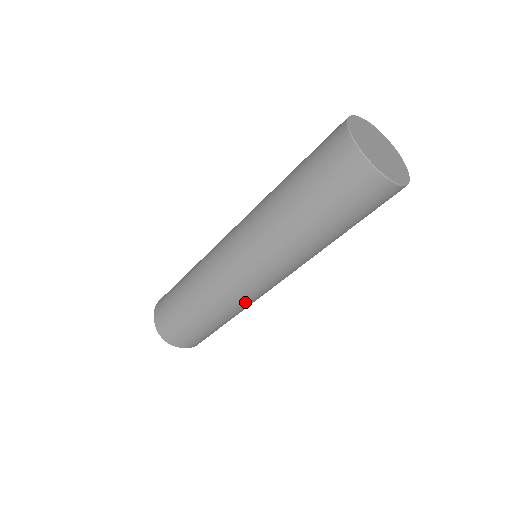
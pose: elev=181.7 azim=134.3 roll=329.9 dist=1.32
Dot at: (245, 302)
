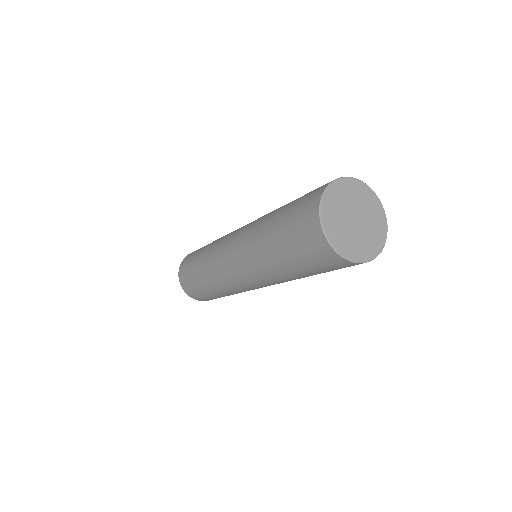
Dot at: occluded
